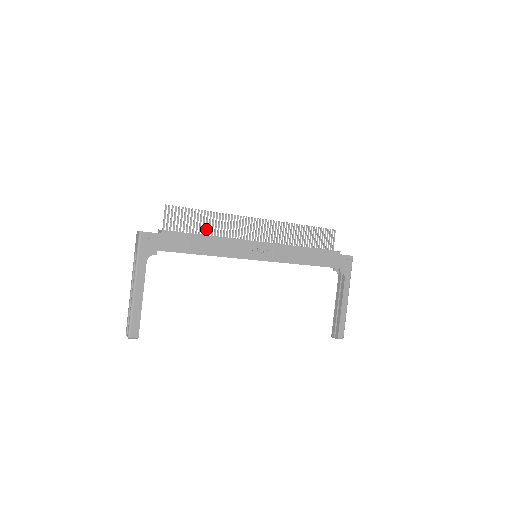
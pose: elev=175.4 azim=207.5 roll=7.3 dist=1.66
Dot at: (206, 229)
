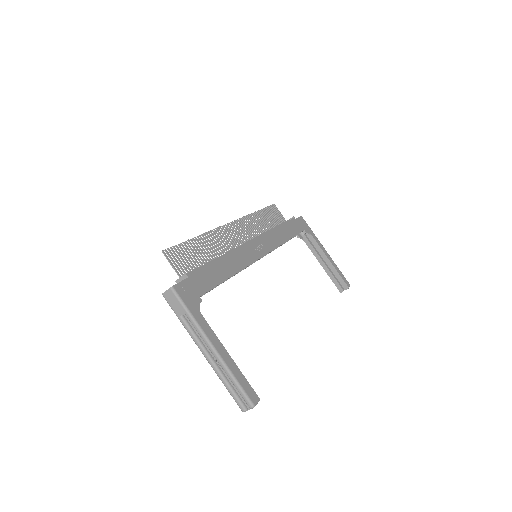
Dot at: (207, 255)
